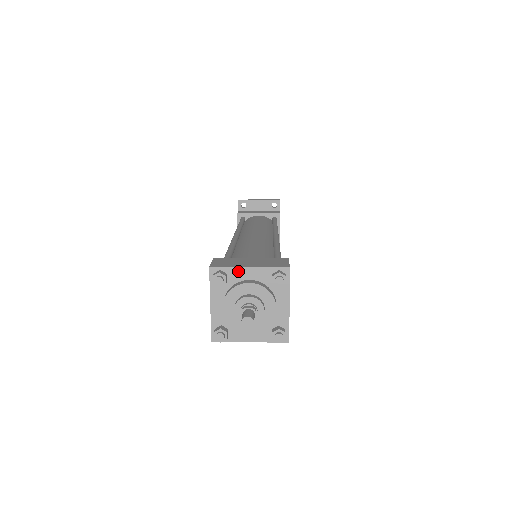
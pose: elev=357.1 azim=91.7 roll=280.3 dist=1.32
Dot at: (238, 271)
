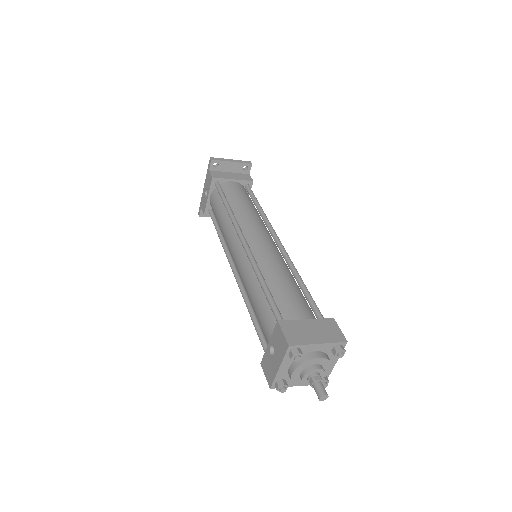
Dot at: (310, 347)
